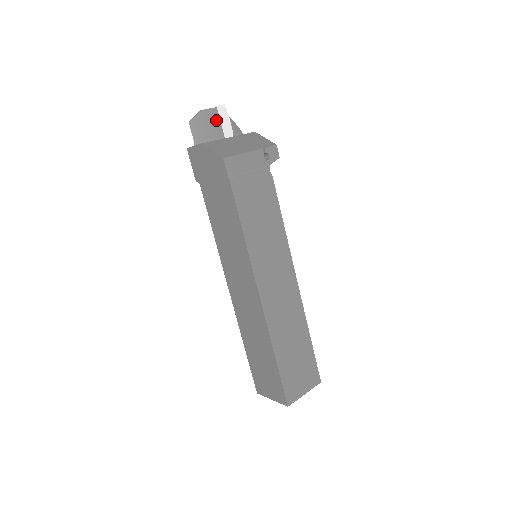
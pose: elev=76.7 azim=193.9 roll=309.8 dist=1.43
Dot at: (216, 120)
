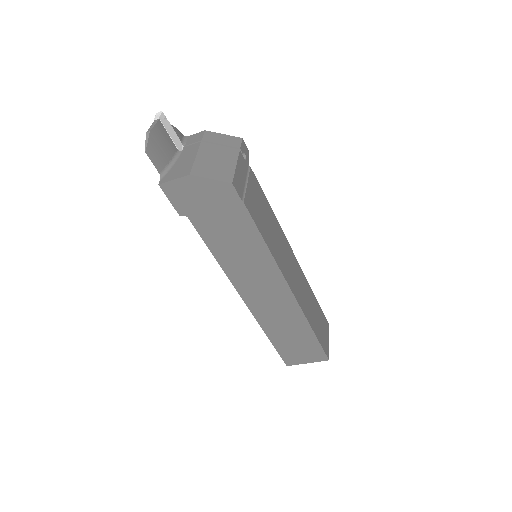
Dot at: (165, 135)
